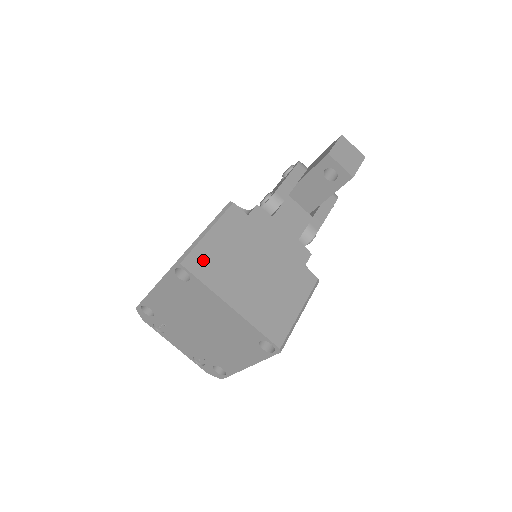
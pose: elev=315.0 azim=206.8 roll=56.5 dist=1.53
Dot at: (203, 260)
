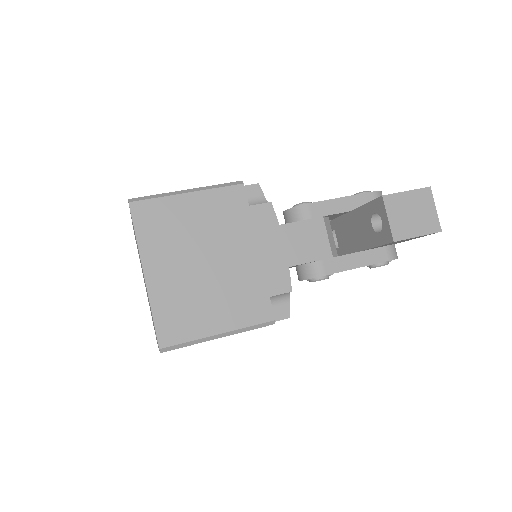
Dot at: (156, 214)
